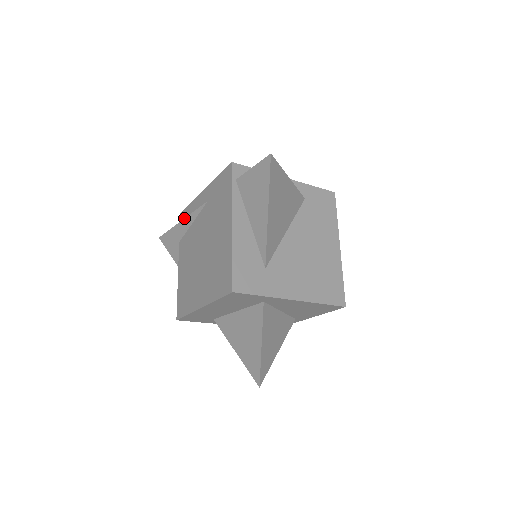
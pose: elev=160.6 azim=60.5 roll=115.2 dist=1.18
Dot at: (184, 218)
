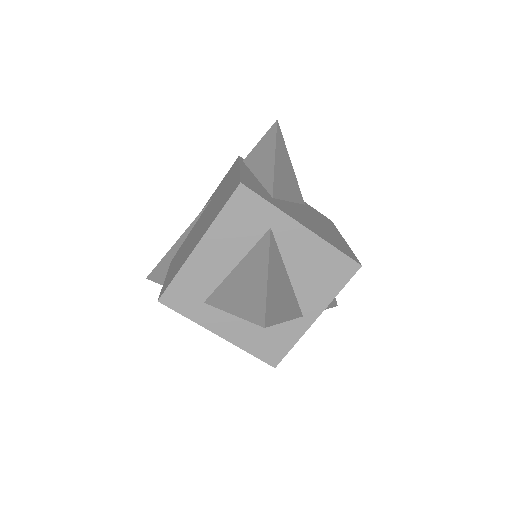
Dot at: (182, 234)
